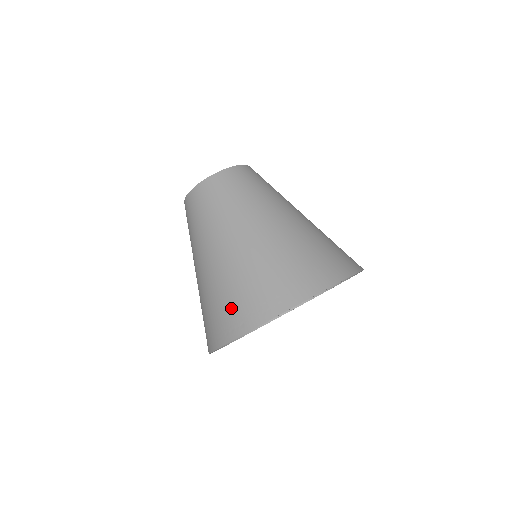
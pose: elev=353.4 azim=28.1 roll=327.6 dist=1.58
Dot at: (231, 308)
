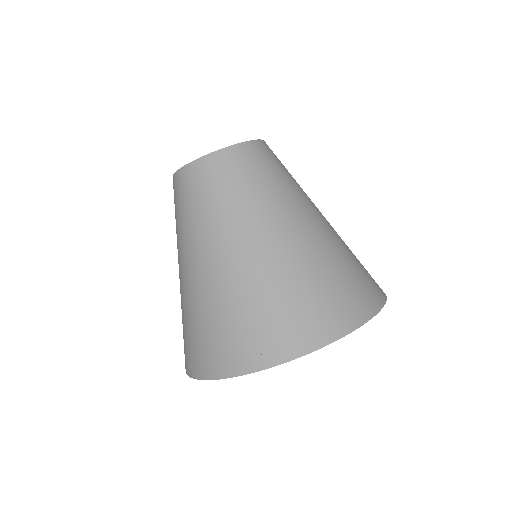
Dot at: (220, 339)
